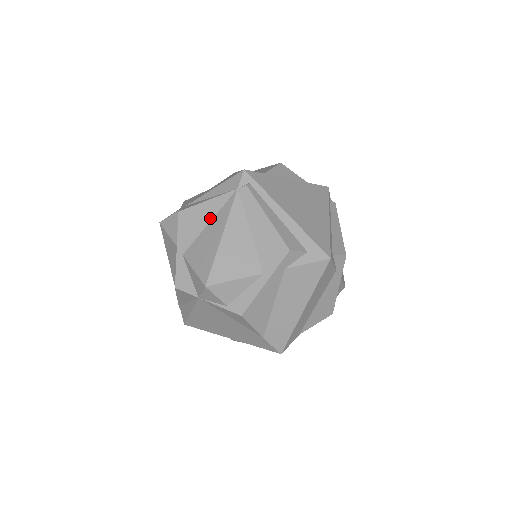
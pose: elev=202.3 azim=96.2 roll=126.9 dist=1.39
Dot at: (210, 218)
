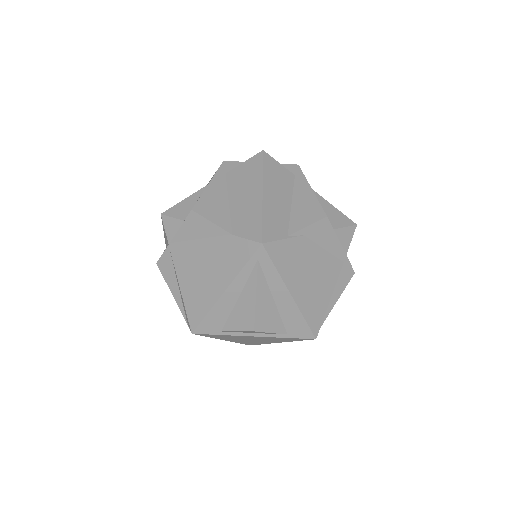
Dot at: occluded
